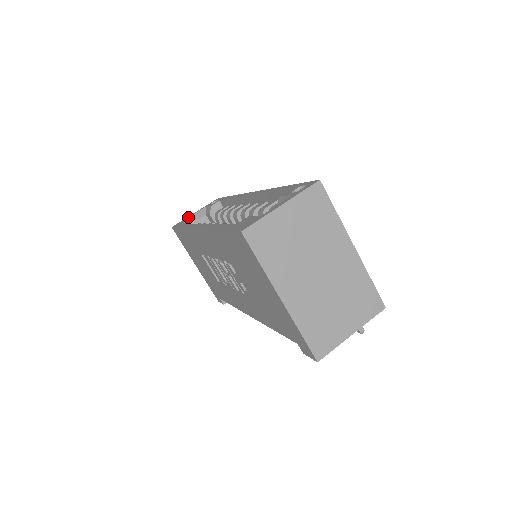
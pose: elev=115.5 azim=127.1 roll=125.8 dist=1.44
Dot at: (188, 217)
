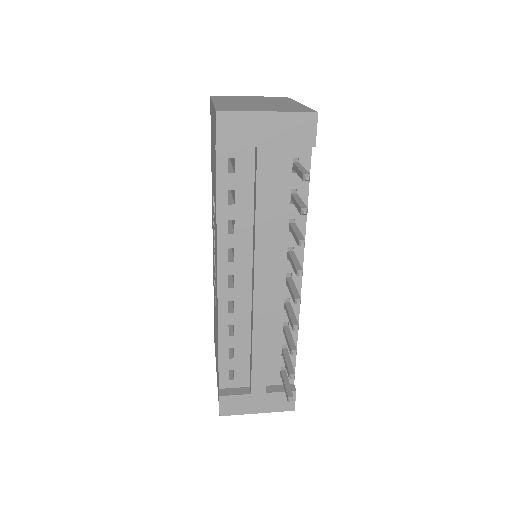
Dot at: occluded
